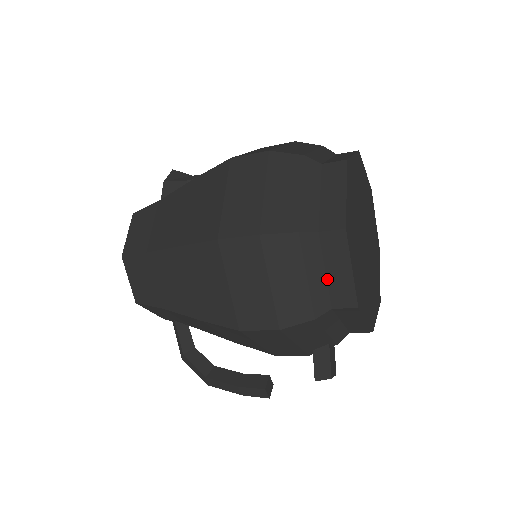
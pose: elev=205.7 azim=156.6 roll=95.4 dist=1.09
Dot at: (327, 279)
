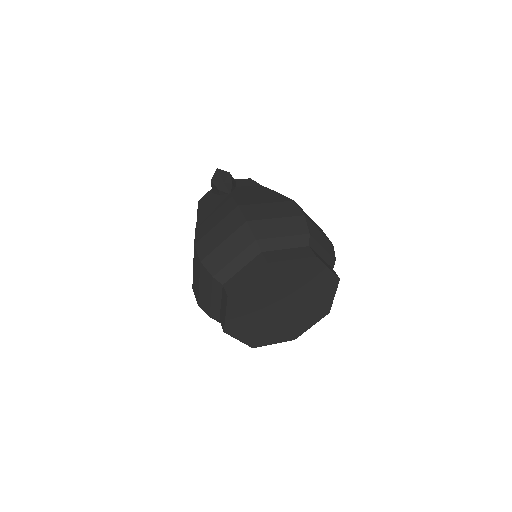
Dot at: occluded
